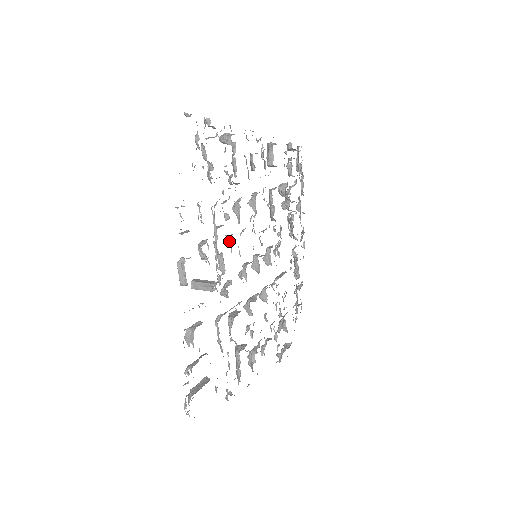
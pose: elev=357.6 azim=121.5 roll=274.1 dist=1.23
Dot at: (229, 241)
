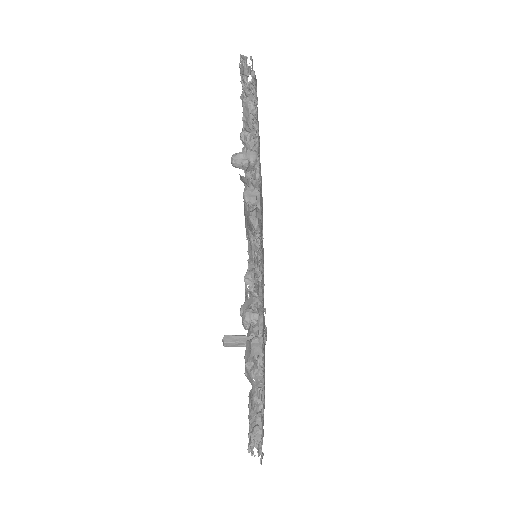
Dot at: occluded
